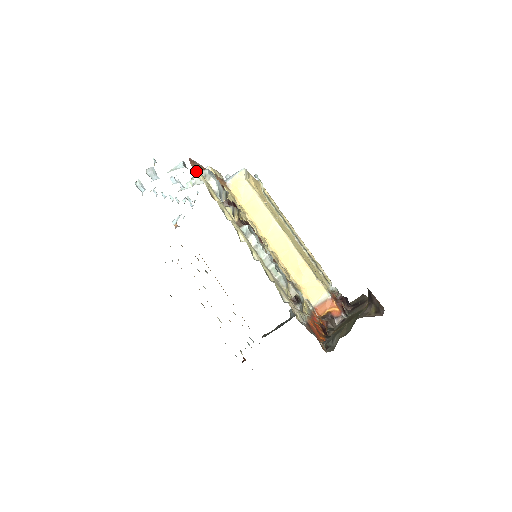
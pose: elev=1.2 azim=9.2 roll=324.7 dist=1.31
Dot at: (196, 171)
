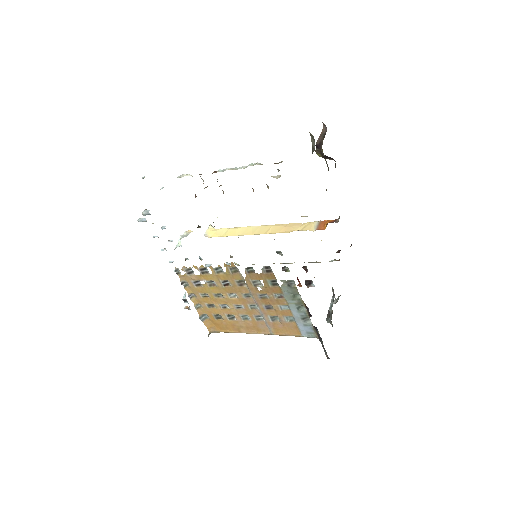
Dot at: occluded
